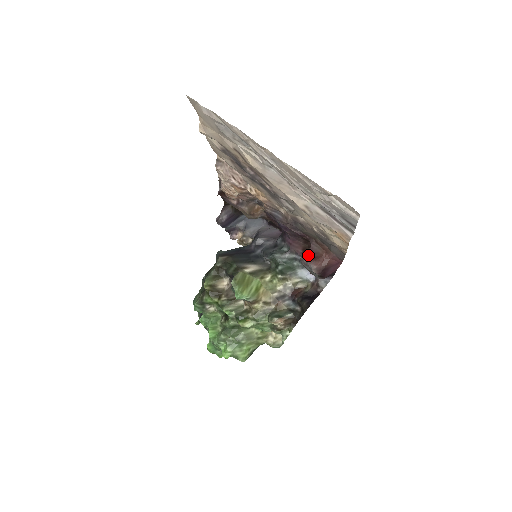
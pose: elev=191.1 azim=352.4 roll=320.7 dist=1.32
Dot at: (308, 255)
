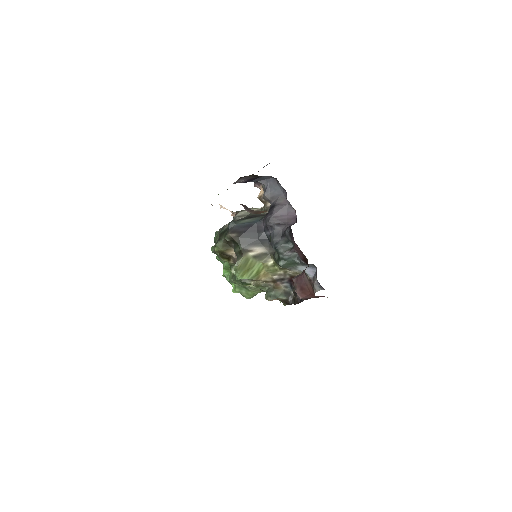
Dot at: (298, 283)
